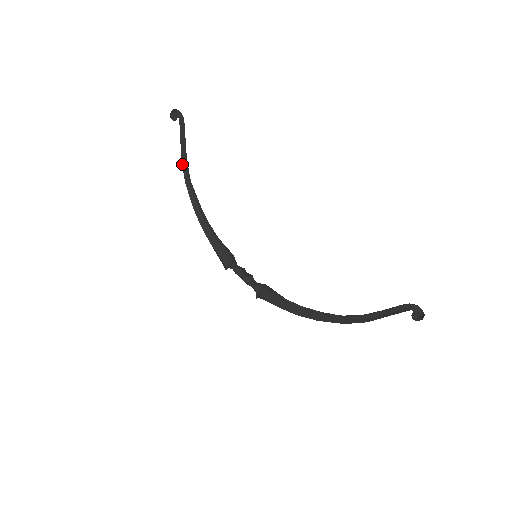
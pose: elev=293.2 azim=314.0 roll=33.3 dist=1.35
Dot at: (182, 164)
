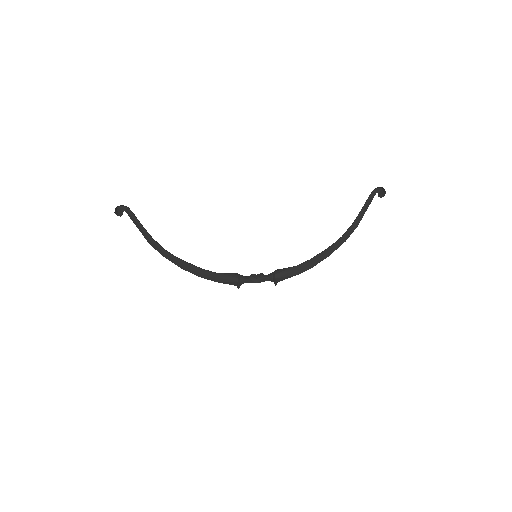
Dot at: occluded
